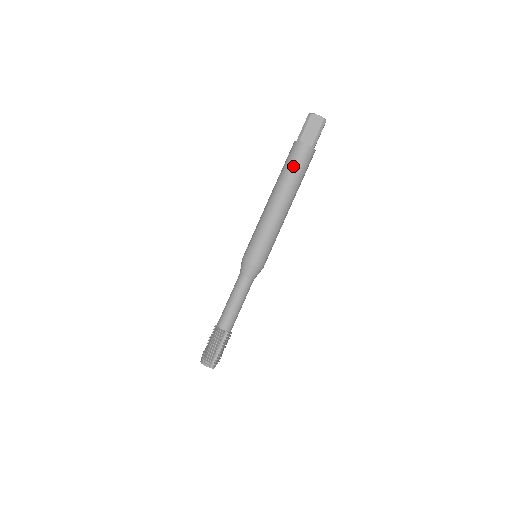
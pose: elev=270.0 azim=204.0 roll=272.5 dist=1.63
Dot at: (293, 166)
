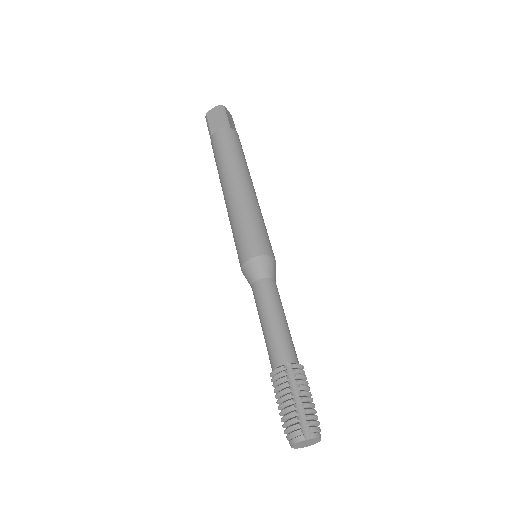
Dot at: (220, 152)
